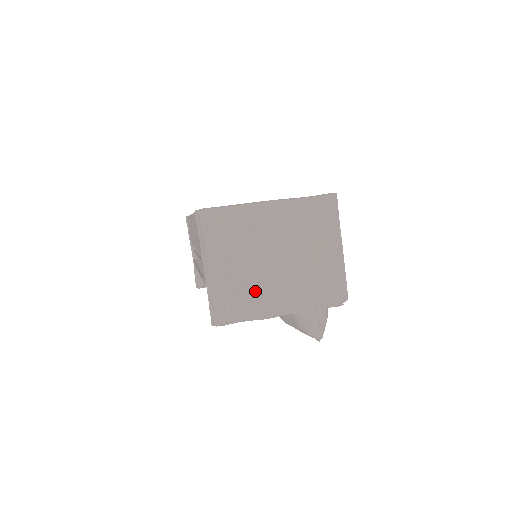
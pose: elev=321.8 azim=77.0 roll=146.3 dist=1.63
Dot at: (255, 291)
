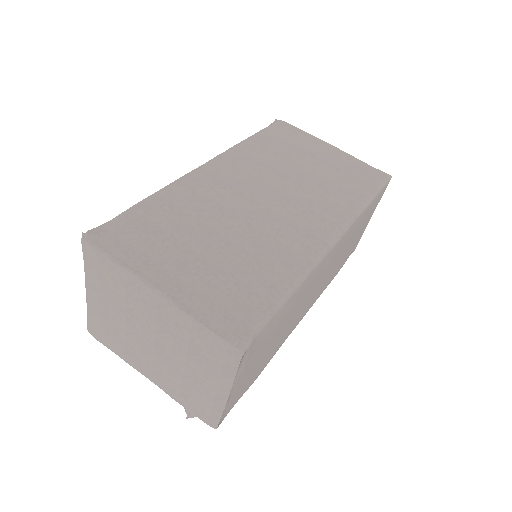
Dot at: (124, 344)
